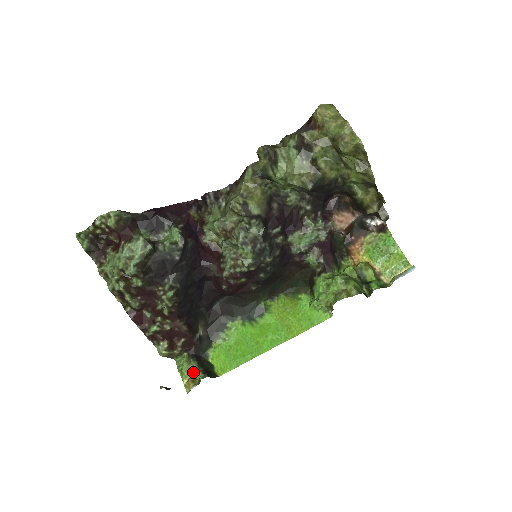
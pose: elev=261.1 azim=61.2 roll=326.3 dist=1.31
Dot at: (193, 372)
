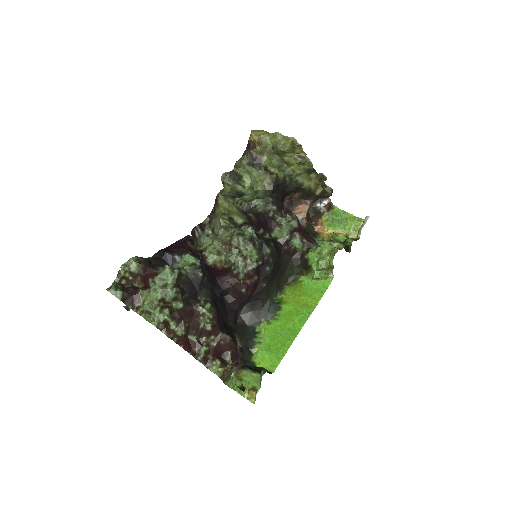
Dot at: (248, 384)
